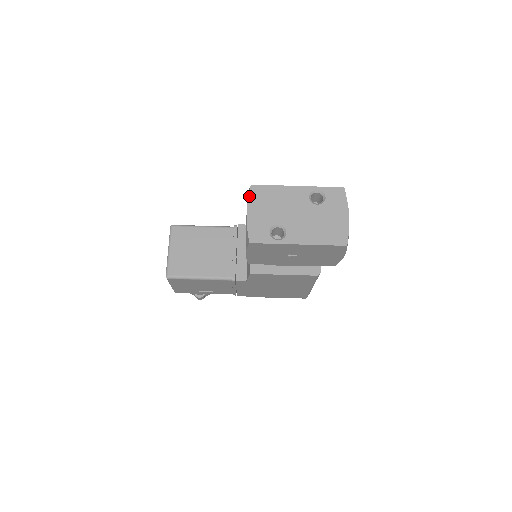
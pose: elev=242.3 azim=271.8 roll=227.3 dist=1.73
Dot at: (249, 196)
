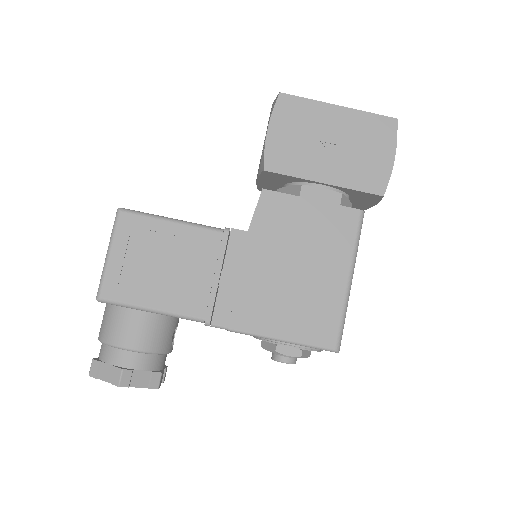
Dot at: occluded
